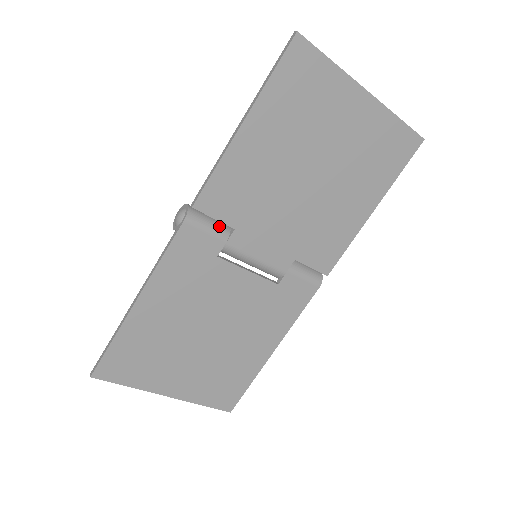
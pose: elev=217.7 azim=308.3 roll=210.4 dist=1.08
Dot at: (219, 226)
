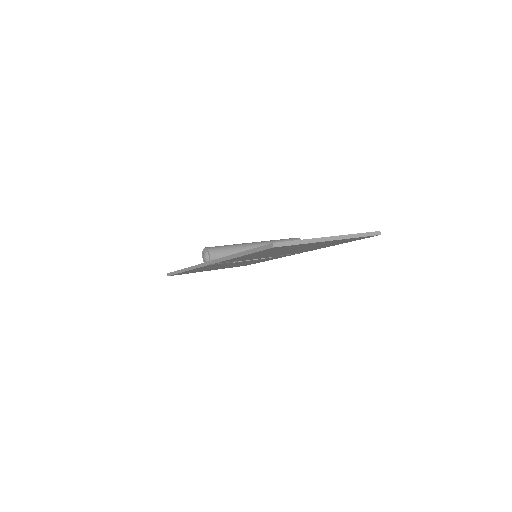
Dot at: occluded
